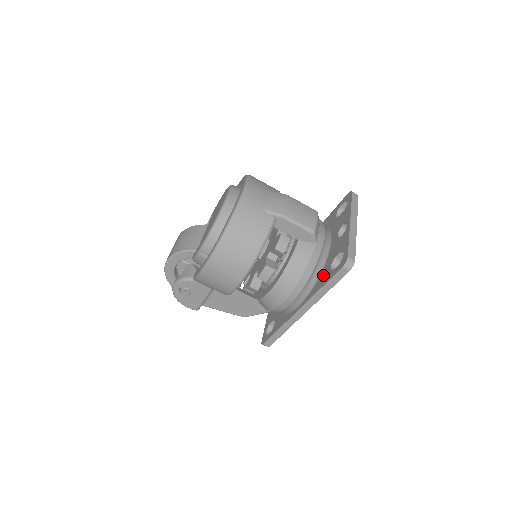
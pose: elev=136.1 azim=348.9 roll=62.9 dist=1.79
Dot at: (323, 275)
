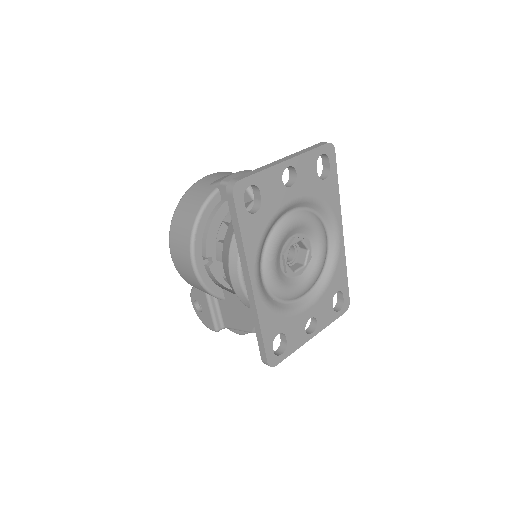
Dot at: occluded
